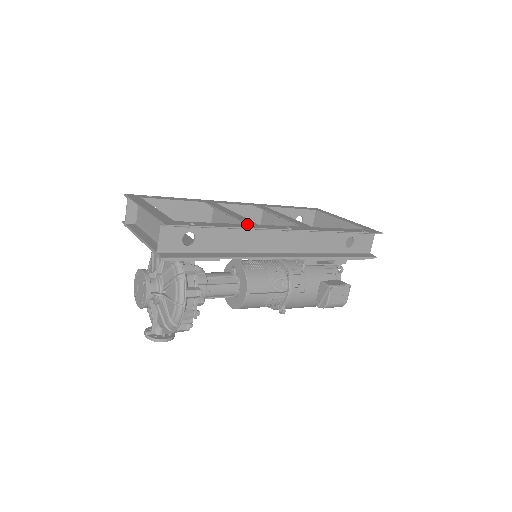
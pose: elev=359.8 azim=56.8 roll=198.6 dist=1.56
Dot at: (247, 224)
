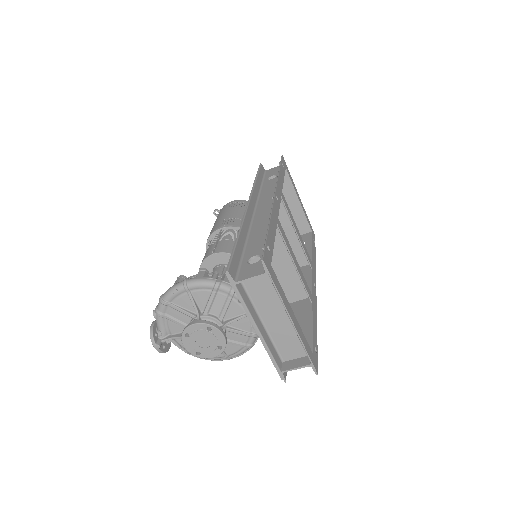
Dot at: (313, 304)
